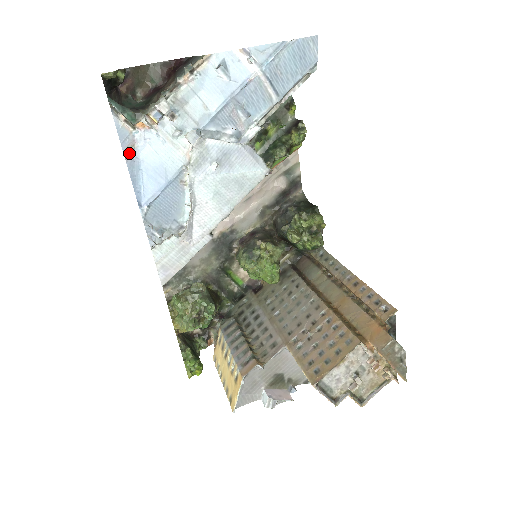
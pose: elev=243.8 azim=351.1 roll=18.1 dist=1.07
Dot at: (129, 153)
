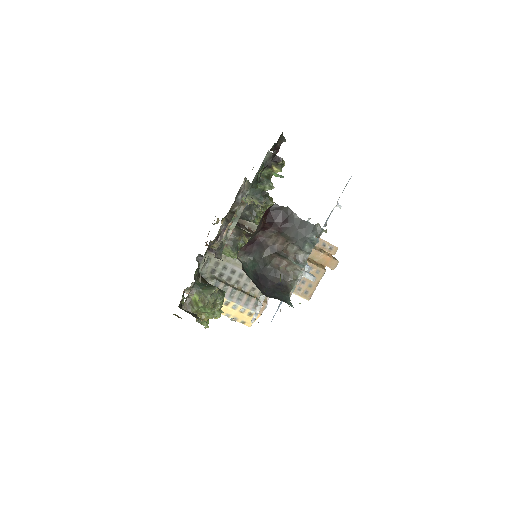
Dot at: (280, 310)
